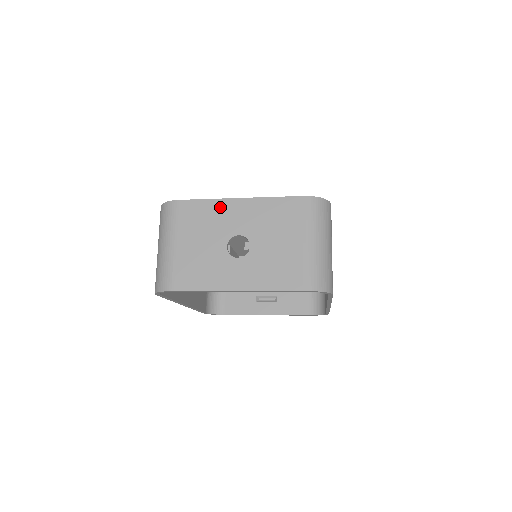
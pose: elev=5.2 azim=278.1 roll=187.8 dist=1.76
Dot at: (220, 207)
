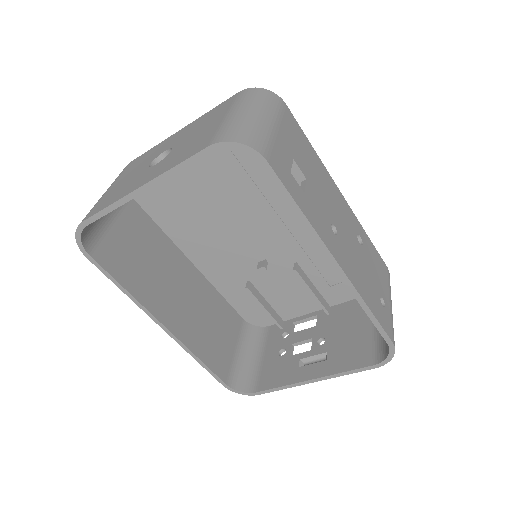
Dot at: (160, 145)
